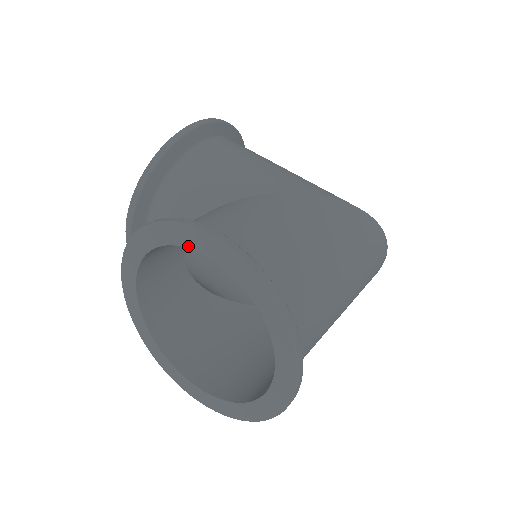
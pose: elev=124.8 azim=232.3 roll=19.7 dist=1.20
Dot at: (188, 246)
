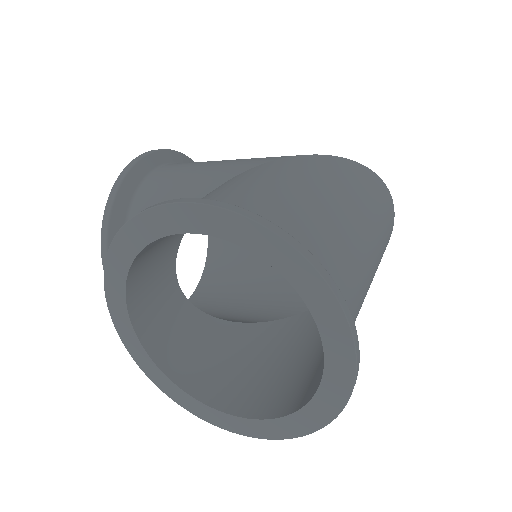
Dot at: (160, 235)
